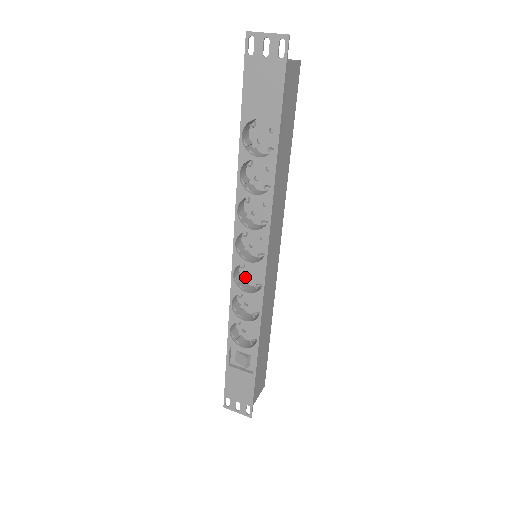
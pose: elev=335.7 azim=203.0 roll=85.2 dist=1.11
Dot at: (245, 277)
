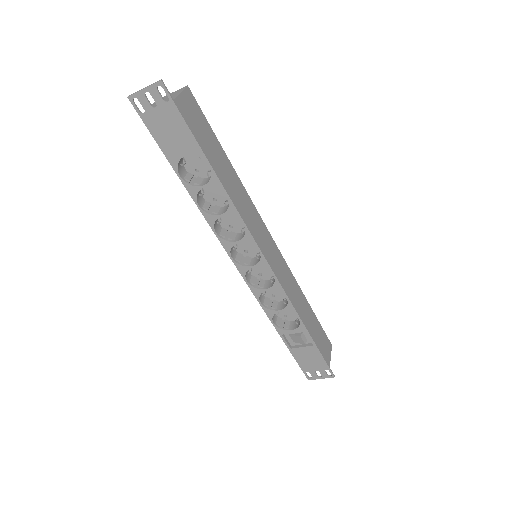
Dot at: (258, 276)
